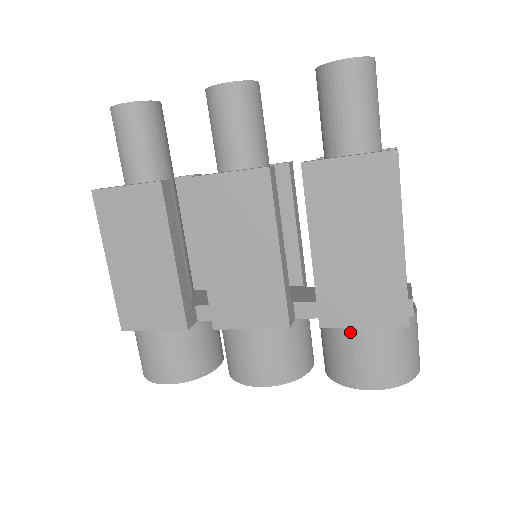
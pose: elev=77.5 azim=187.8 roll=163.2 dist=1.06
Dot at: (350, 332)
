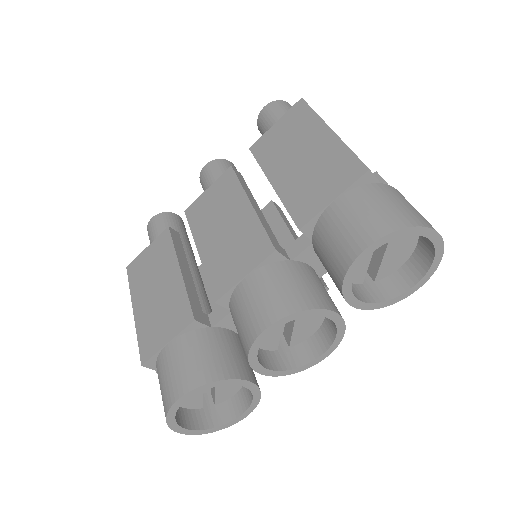
Dot at: (326, 215)
